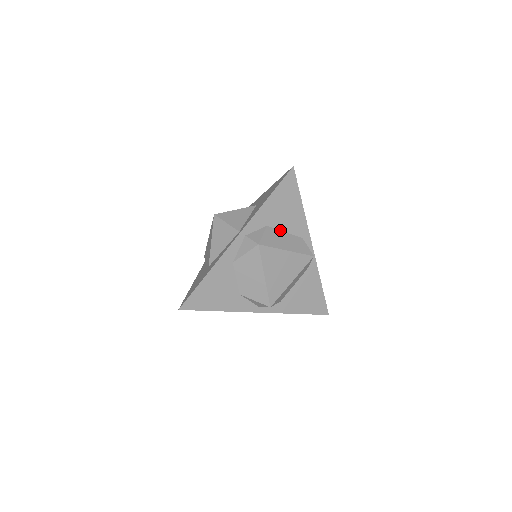
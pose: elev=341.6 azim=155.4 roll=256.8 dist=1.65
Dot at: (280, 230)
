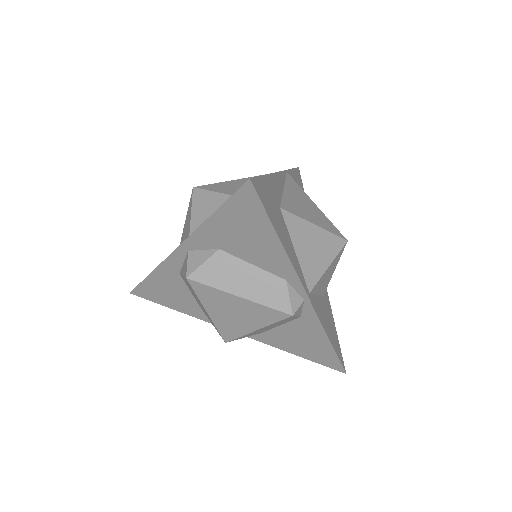
Dot at: (243, 260)
